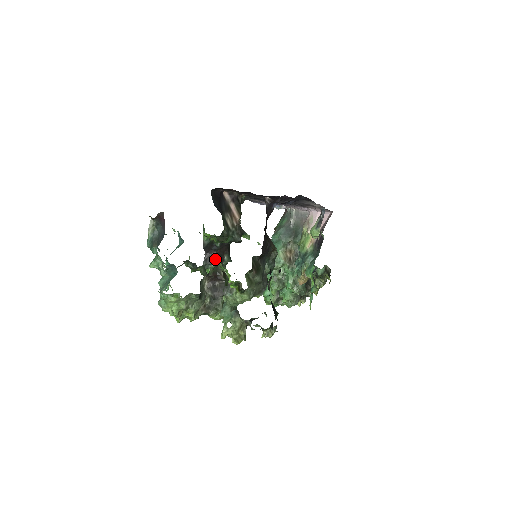
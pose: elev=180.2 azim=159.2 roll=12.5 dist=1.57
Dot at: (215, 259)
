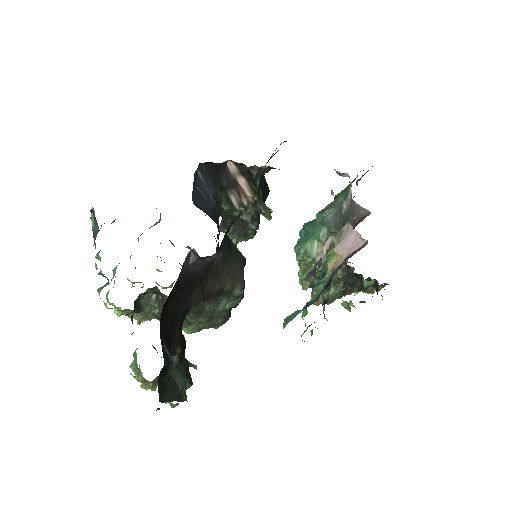
Dot at: (233, 225)
